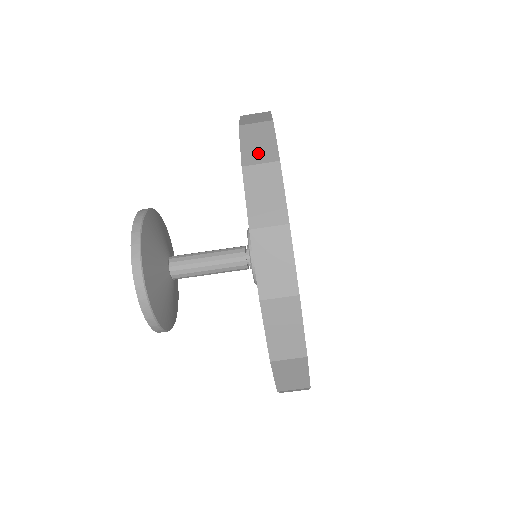
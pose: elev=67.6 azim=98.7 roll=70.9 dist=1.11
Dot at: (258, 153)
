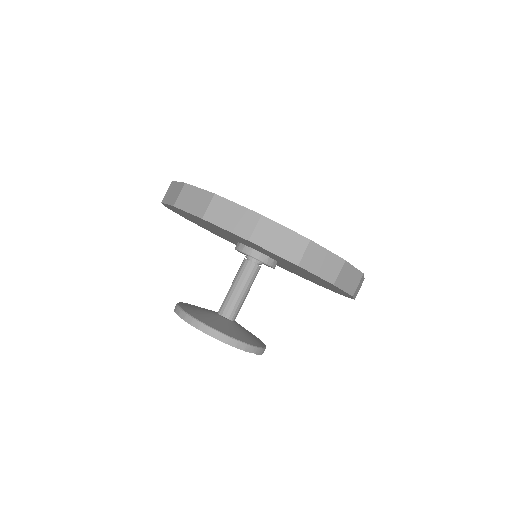
Dot at: occluded
